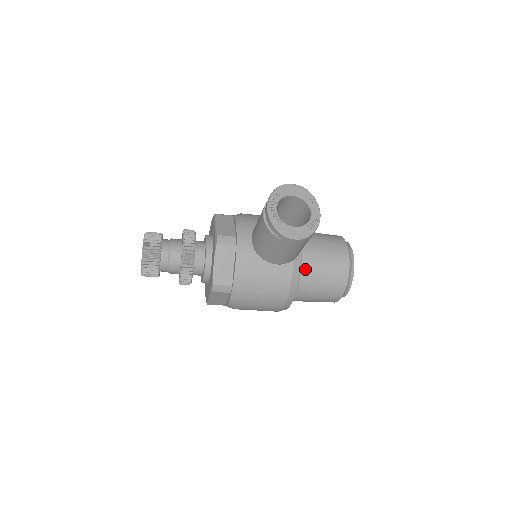
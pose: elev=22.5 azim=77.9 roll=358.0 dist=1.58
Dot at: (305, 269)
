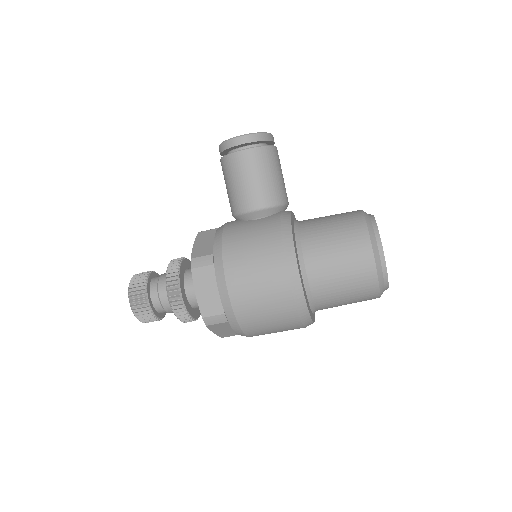
Dot at: (304, 226)
